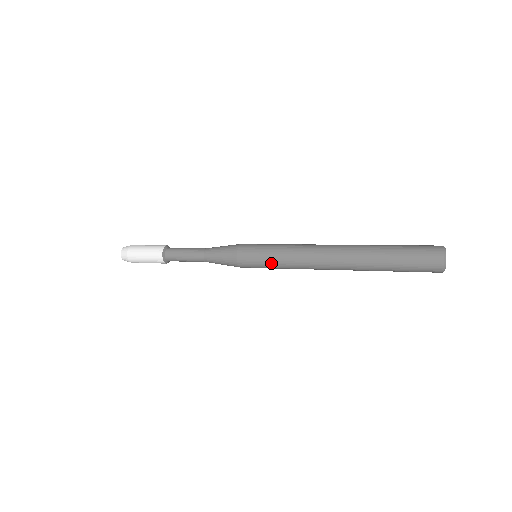
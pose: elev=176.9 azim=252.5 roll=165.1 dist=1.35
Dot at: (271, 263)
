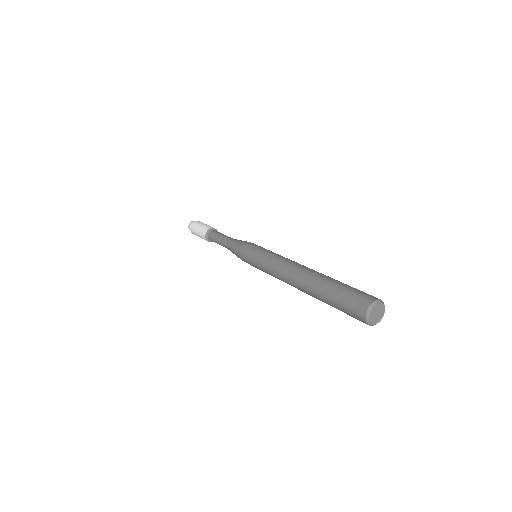
Dot at: (259, 269)
